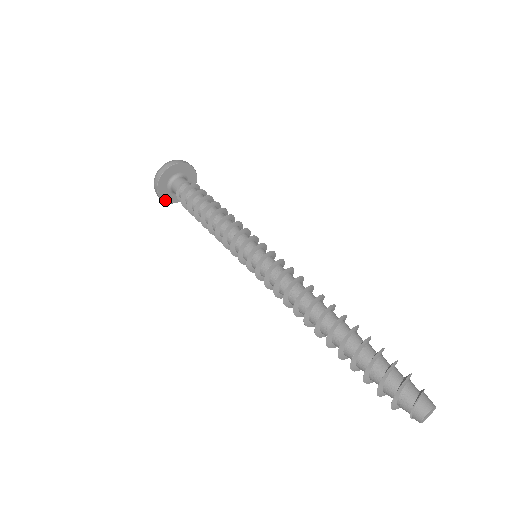
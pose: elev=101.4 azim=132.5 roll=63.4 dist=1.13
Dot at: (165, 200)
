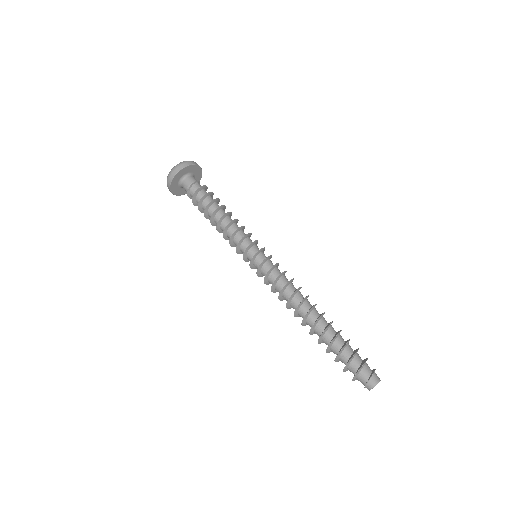
Dot at: (171, 189)
